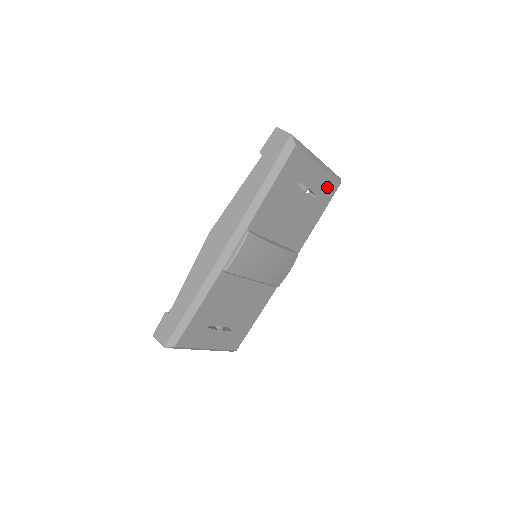
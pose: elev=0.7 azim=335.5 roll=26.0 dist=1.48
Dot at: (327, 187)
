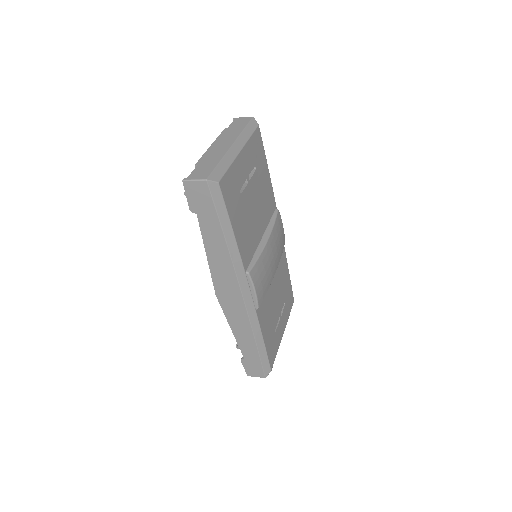
Dot at: (255, 147)
